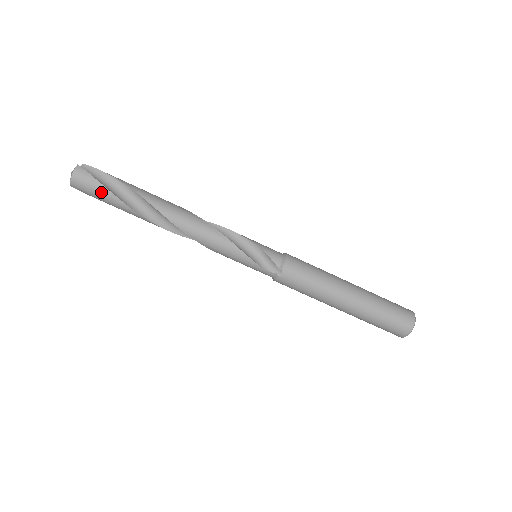
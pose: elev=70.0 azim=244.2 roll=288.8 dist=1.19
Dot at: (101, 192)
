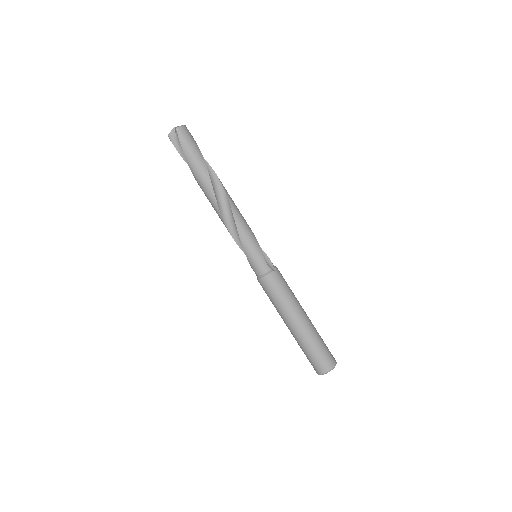
Dot at: (195, 146)
